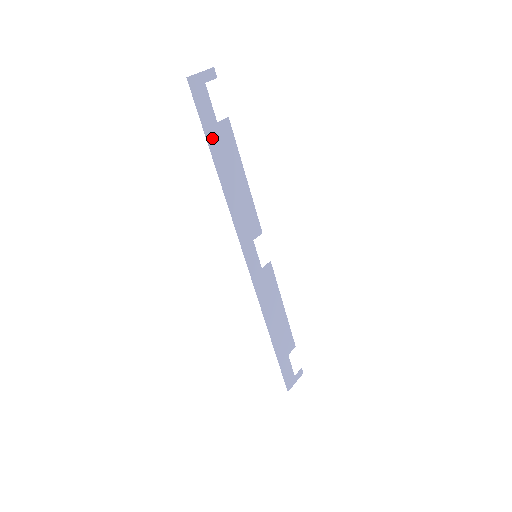
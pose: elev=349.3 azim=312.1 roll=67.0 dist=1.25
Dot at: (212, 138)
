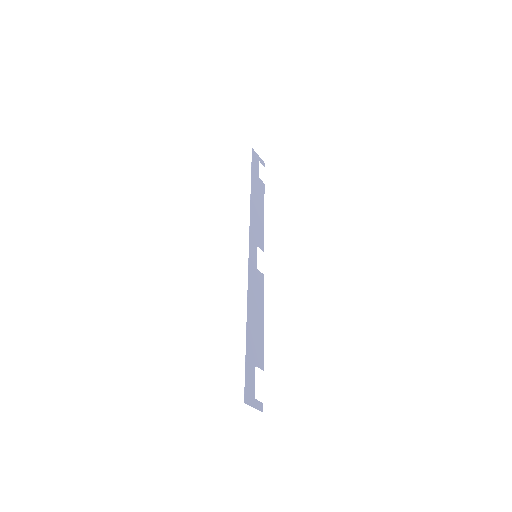
Dot at: (254, 177)
